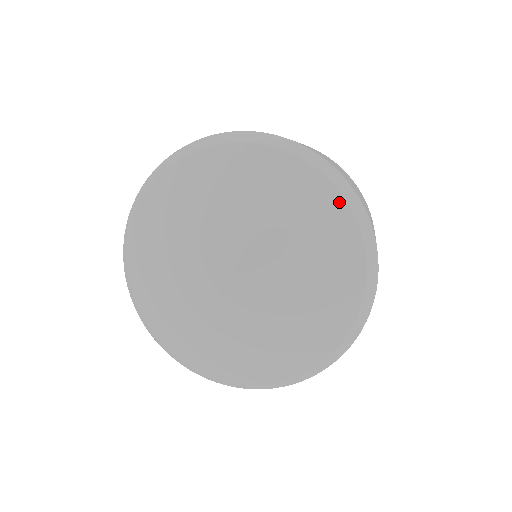
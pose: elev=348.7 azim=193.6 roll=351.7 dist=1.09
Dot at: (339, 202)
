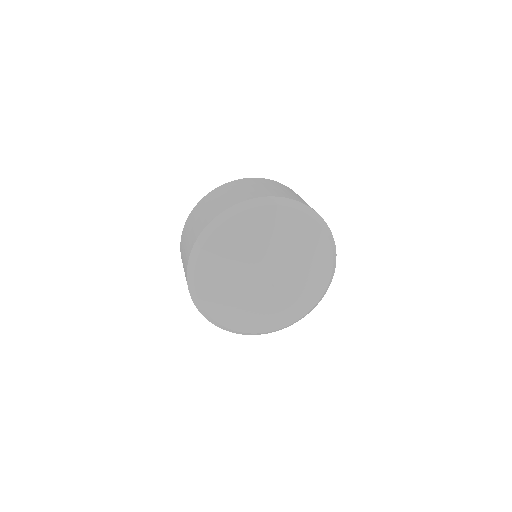
Dot at: (266, 209)
